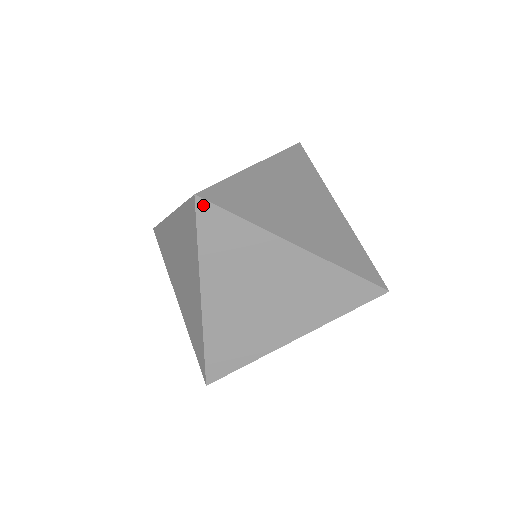
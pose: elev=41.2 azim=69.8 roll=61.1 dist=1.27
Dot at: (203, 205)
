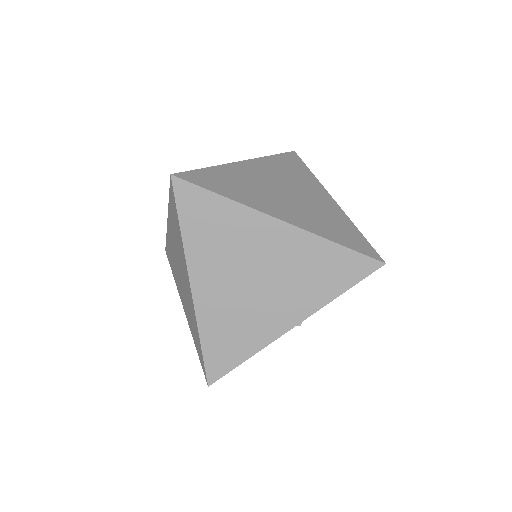
Dot at: (180, 184)
